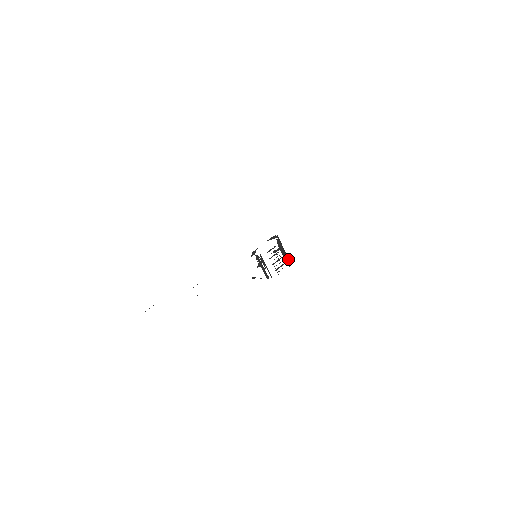
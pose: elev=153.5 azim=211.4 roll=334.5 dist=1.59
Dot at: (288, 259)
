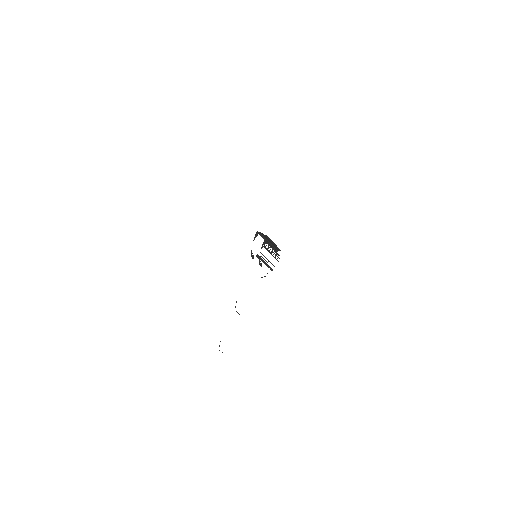
Dot at: occluded
